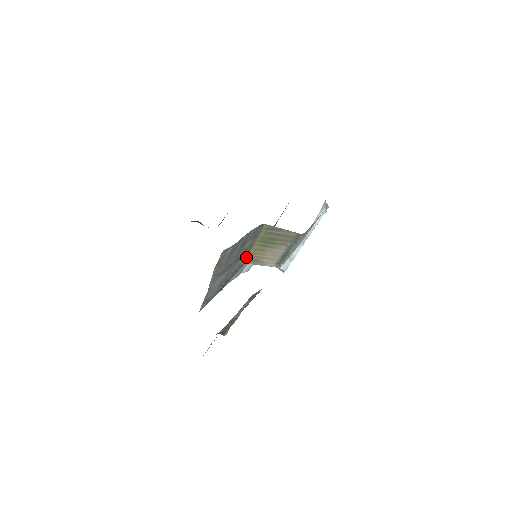
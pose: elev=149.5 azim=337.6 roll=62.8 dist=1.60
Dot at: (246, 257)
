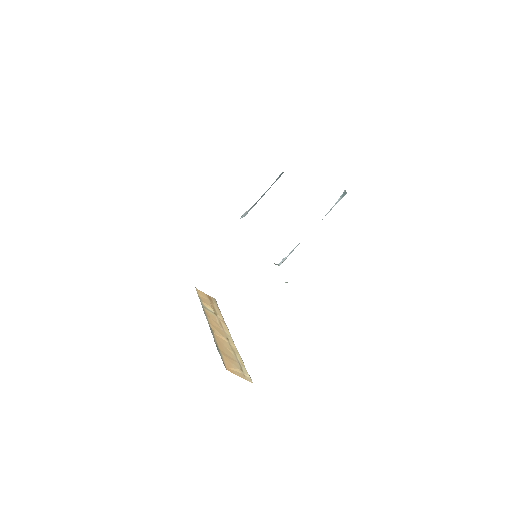
Dot at: occluded
